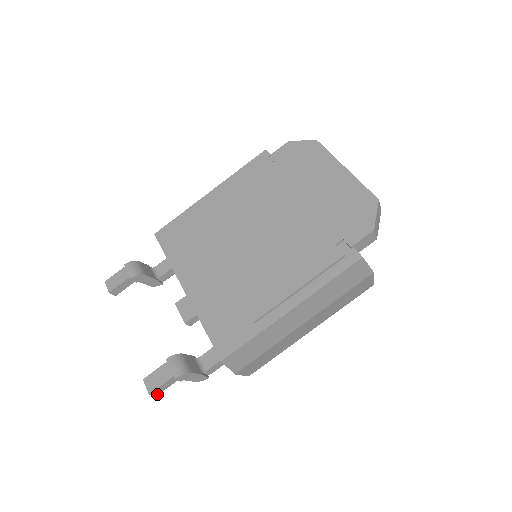
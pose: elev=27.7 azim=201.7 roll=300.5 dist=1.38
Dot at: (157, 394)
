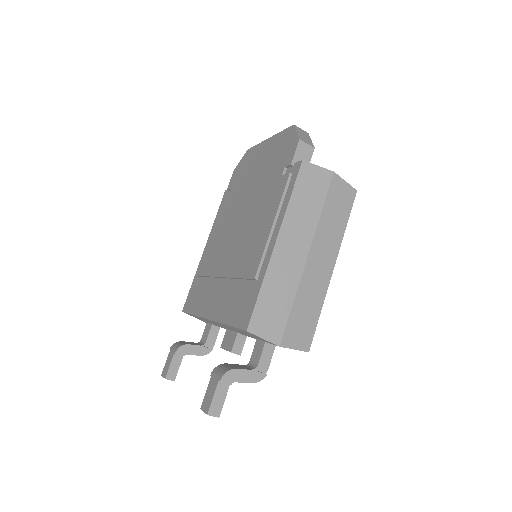
Dot at: (218, 414)
